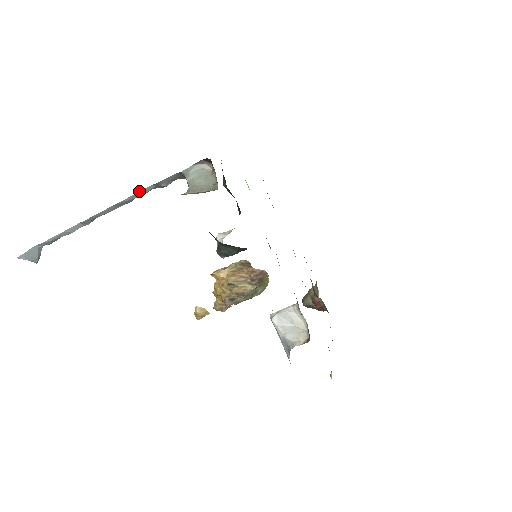
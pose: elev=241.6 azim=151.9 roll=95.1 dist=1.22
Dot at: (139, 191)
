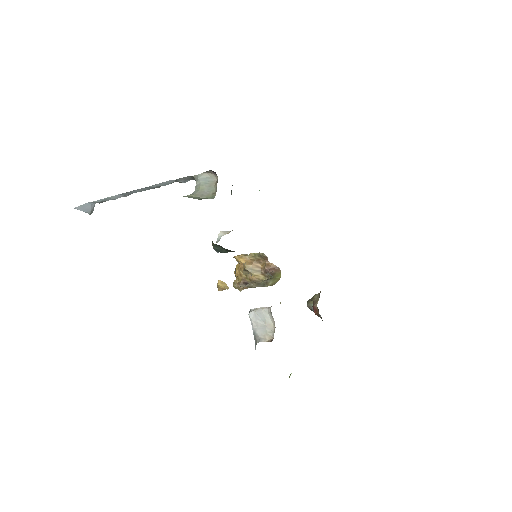
Dot at: (163, 182)
